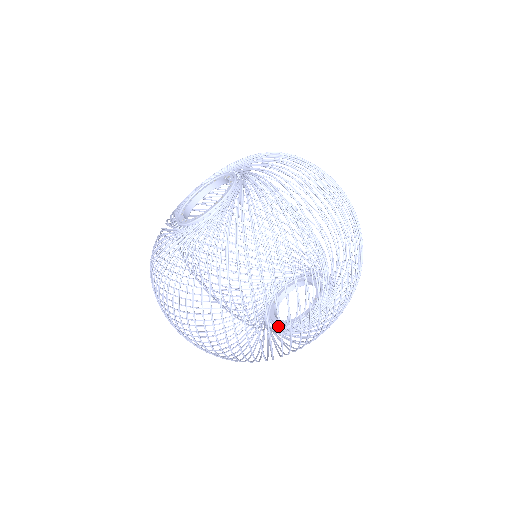
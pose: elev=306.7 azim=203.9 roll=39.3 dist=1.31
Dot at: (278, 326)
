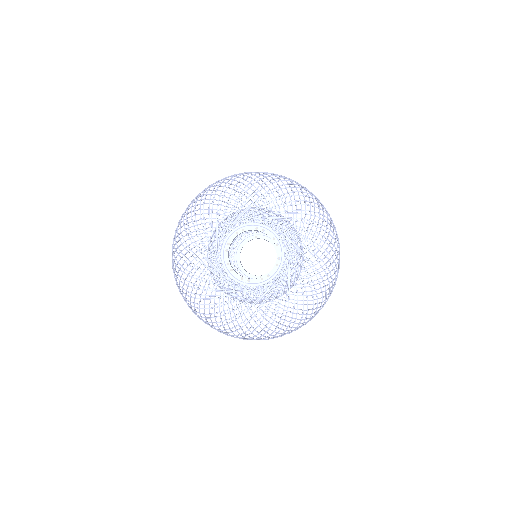
Dot at: occluded
